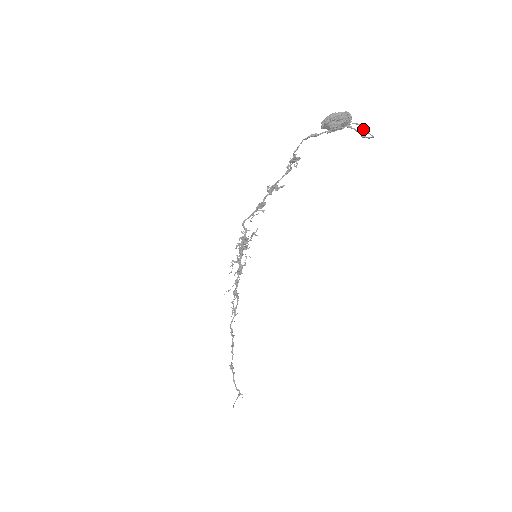
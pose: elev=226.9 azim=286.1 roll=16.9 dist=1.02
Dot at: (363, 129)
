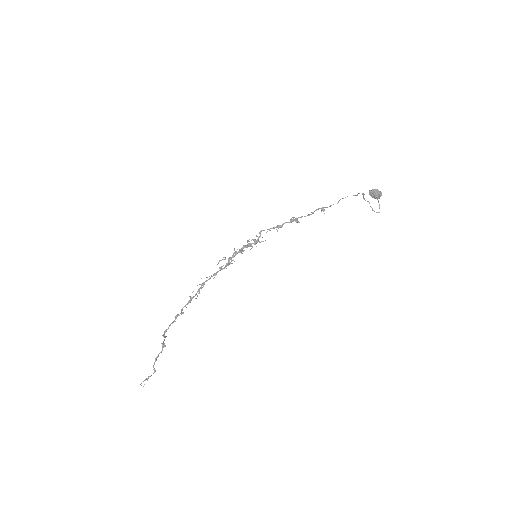
Dot at: (379, 206)
